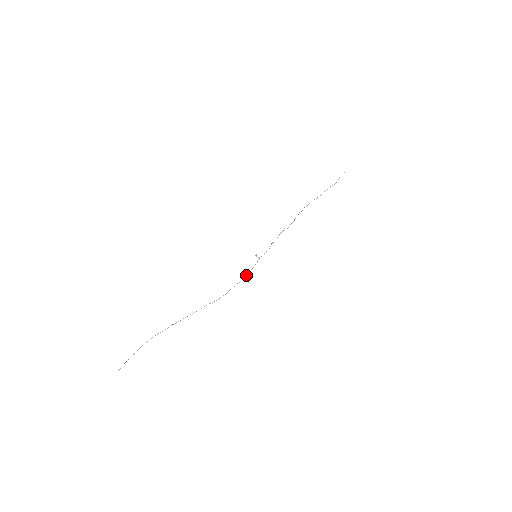
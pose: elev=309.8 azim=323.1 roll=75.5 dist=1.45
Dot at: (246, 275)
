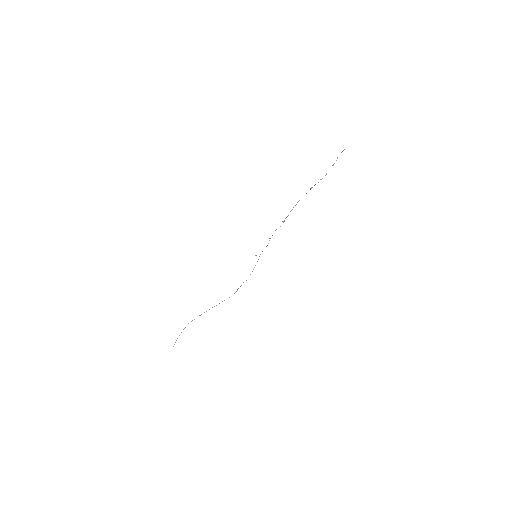
Dot at: (250, 274)
